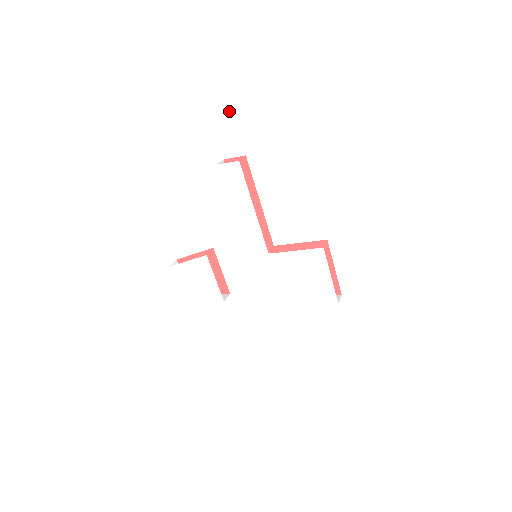
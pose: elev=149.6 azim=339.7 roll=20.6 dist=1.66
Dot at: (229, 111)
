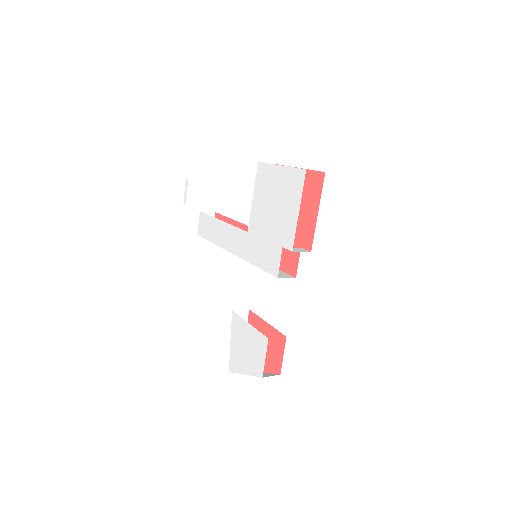
Dot at: (184, 199)
